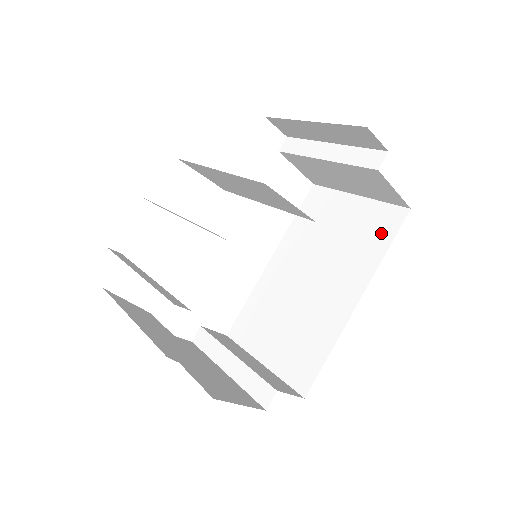
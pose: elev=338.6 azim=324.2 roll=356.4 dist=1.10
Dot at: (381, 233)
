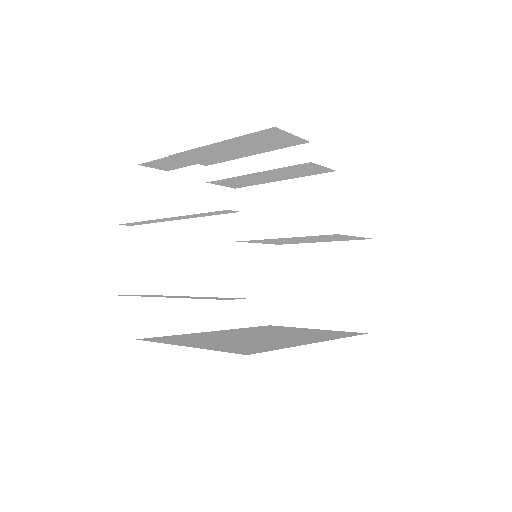
Dot at: (341, 334)
